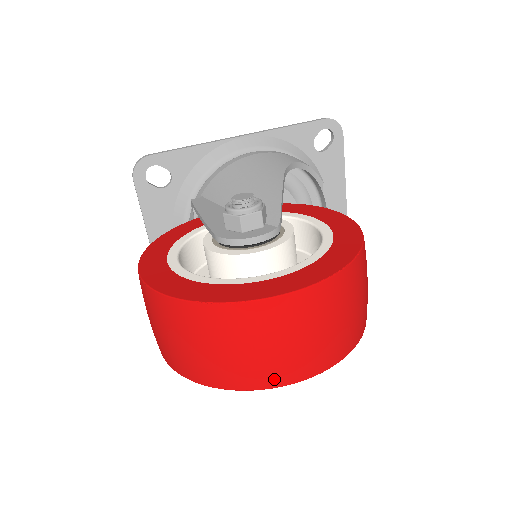
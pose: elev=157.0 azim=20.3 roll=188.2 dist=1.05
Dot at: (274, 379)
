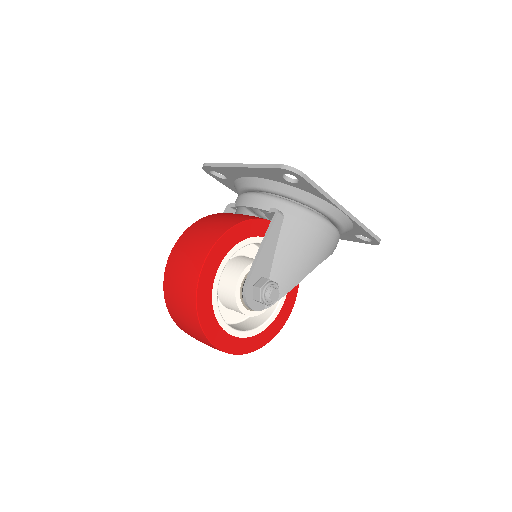
Dot at: occluded
